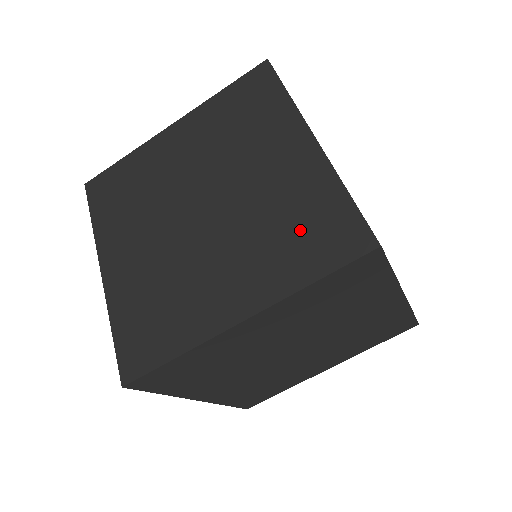
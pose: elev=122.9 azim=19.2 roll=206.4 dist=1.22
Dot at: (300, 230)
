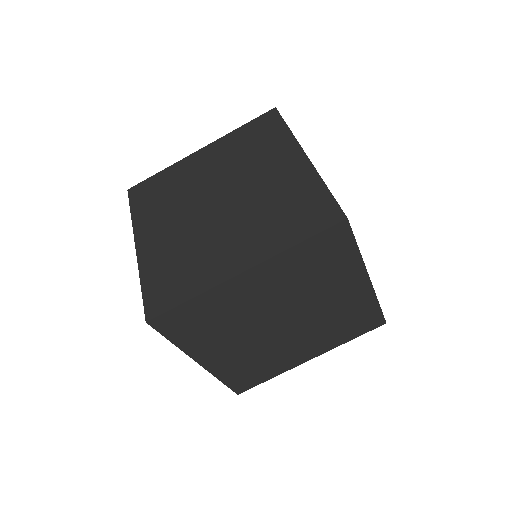
Dot at: (291, 211)
